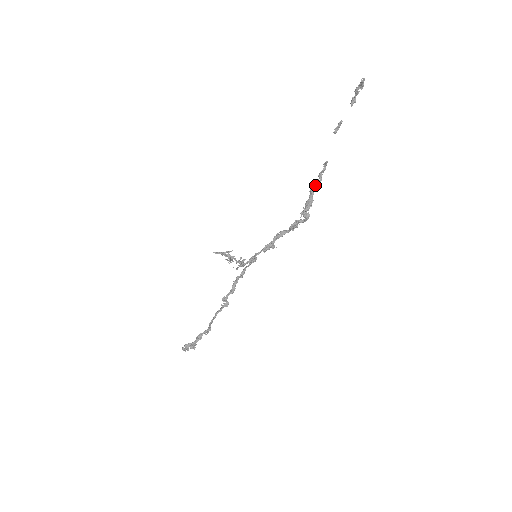
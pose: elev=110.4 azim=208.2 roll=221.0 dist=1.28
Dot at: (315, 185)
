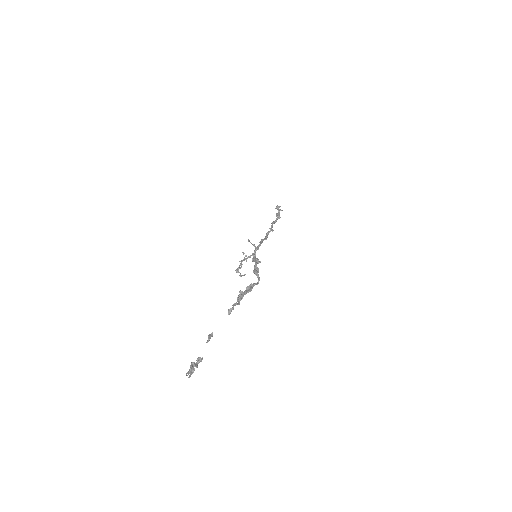
Dot at: (239, 299)
